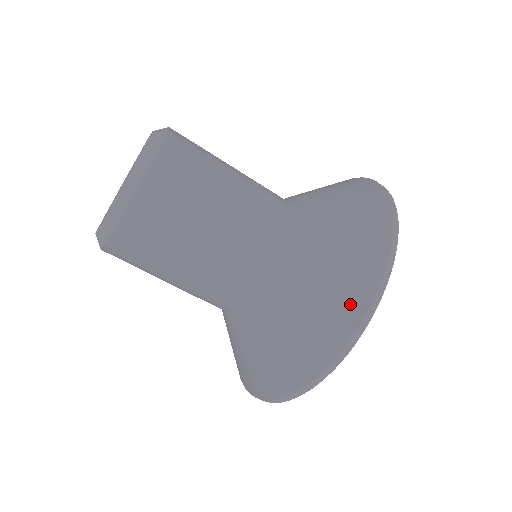
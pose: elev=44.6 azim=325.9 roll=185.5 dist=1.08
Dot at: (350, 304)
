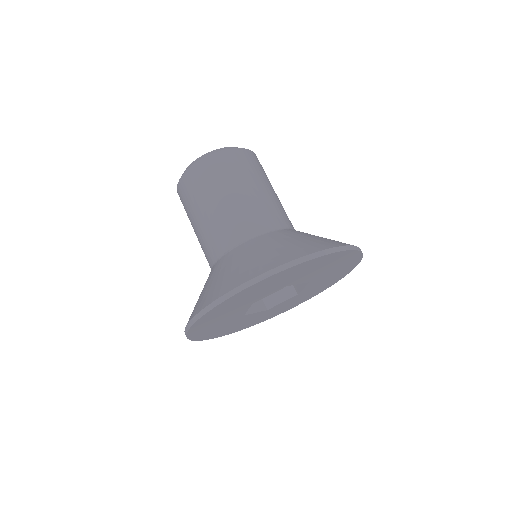
Dot at: (265, 264)
